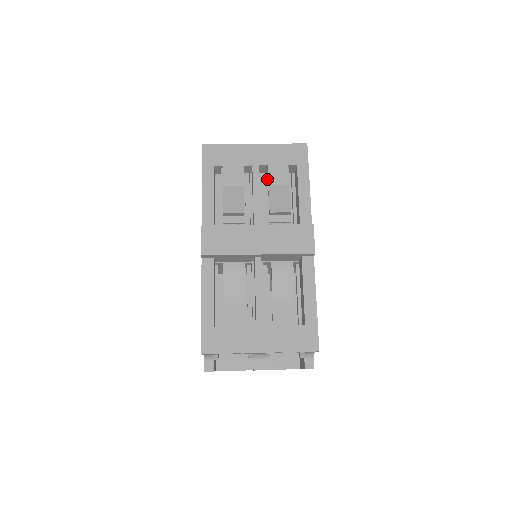
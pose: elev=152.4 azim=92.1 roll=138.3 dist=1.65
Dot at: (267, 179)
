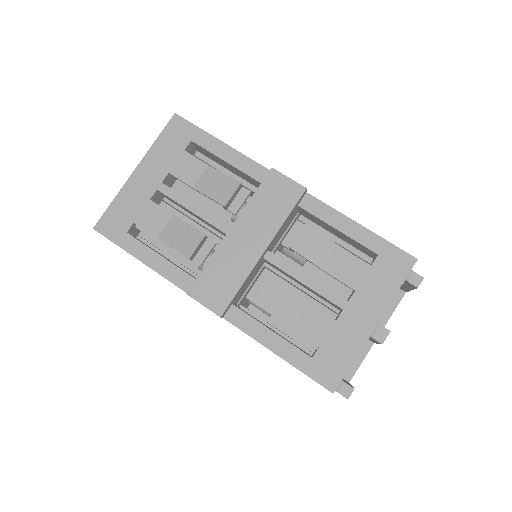
Dot at: occluded
